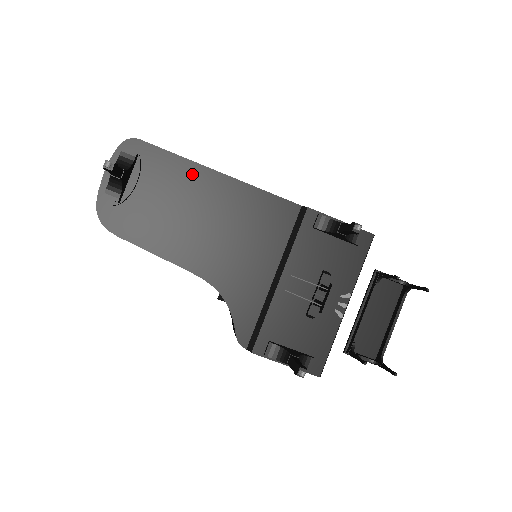
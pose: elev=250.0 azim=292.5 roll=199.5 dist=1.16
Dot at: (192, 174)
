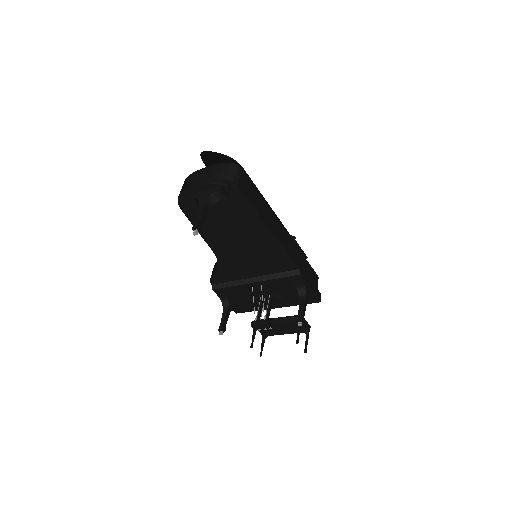
Dot at: (253, 220)
